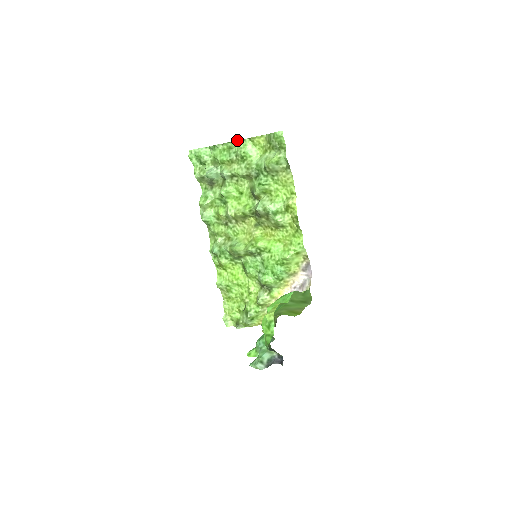
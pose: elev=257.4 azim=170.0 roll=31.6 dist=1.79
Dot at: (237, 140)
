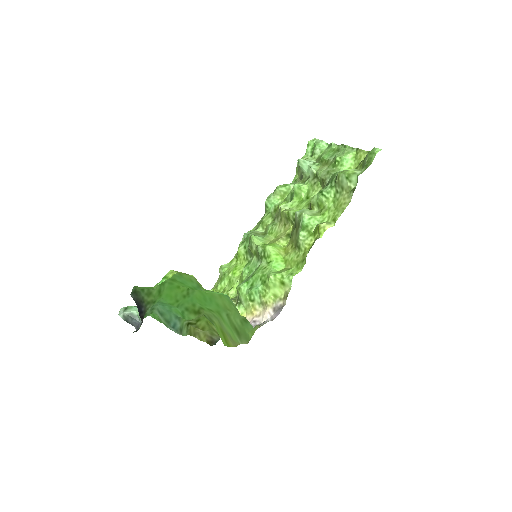
Dot at: occluded
